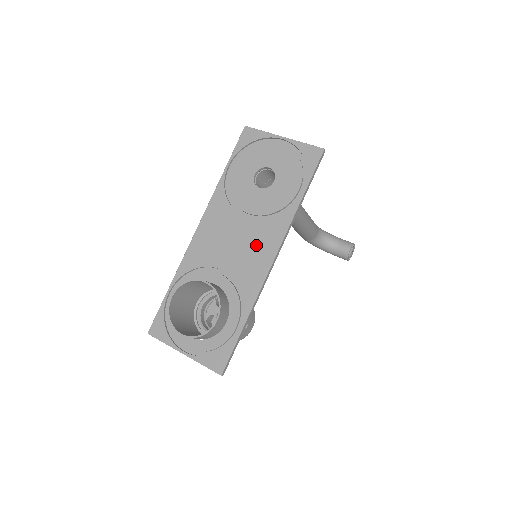
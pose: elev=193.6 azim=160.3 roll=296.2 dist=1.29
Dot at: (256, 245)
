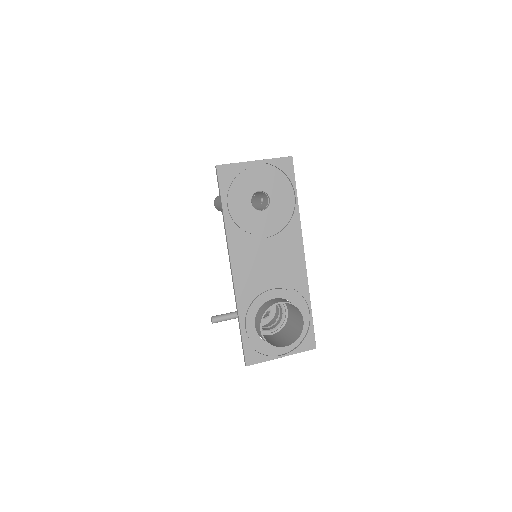
Dot at: (286, 253)
